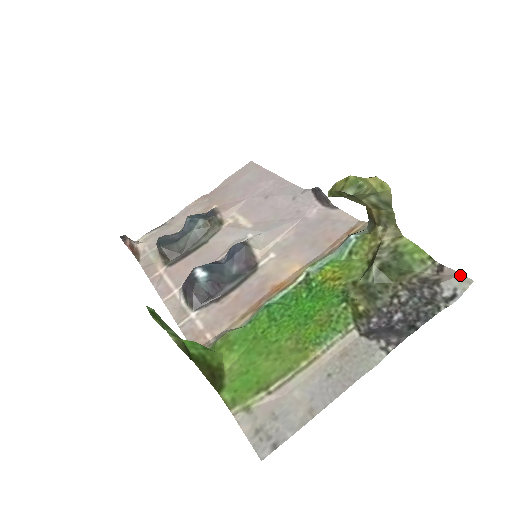
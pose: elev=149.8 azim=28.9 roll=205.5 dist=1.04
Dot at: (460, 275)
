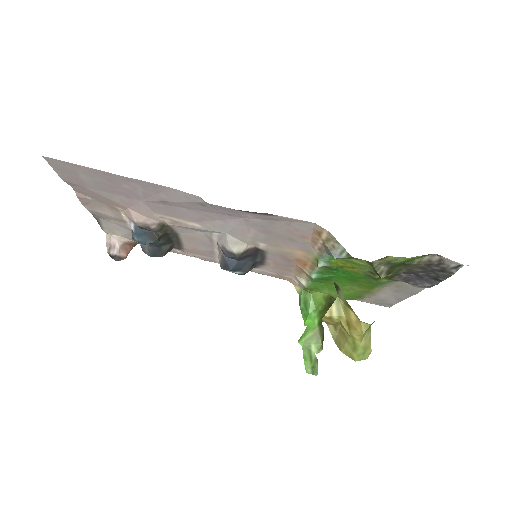
Dot at: occluded
